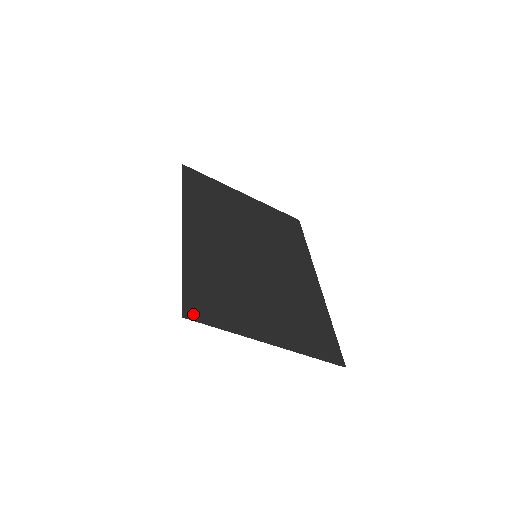
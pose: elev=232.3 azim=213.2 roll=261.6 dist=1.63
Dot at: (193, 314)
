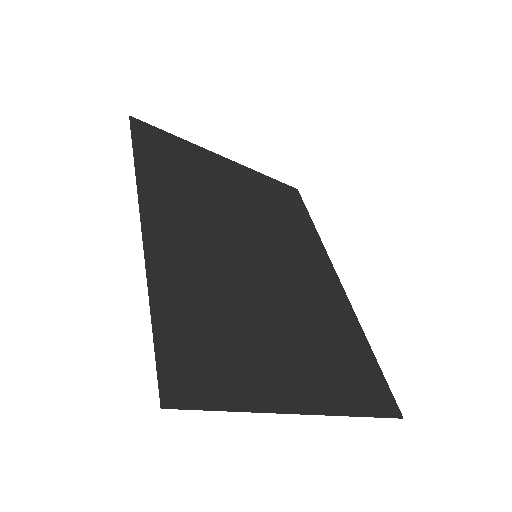
Dot at: (179, 396)
